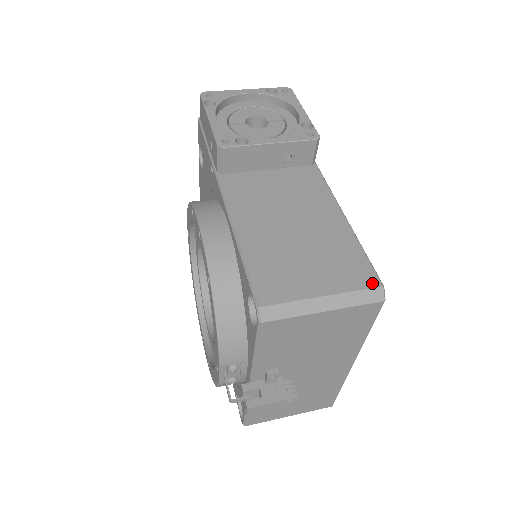
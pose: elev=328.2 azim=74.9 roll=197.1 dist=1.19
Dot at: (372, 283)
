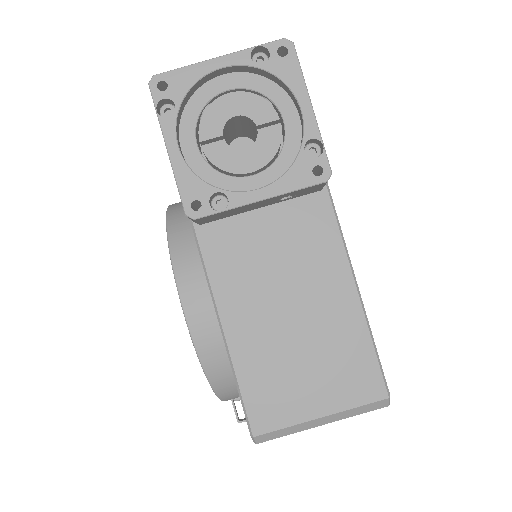
Dot at: (377, 395)
